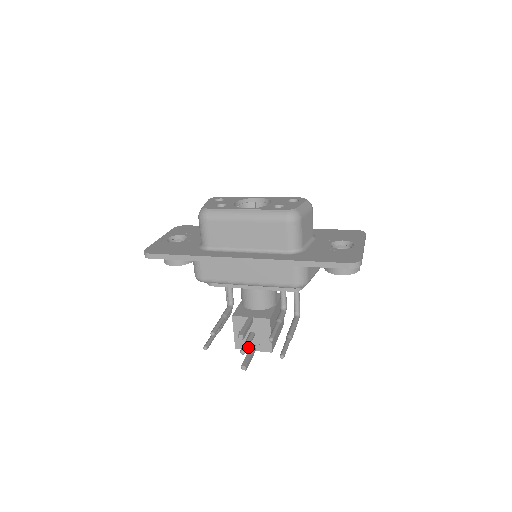
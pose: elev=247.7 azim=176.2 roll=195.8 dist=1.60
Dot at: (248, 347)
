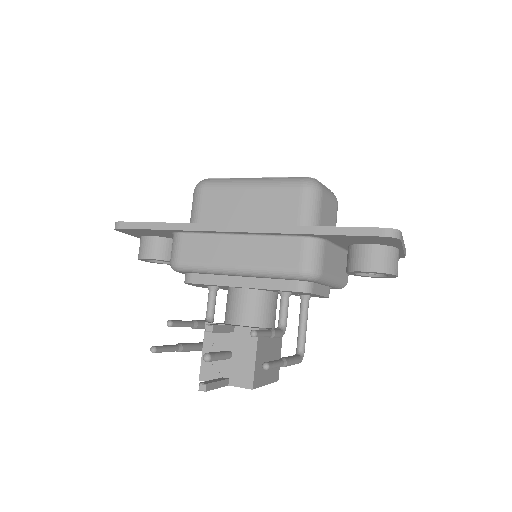
Dot at: occluded
